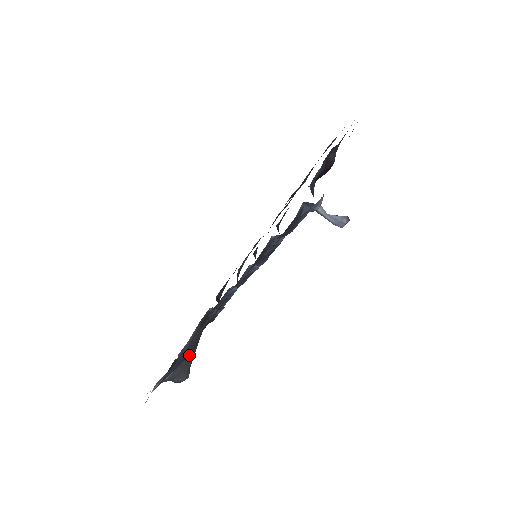
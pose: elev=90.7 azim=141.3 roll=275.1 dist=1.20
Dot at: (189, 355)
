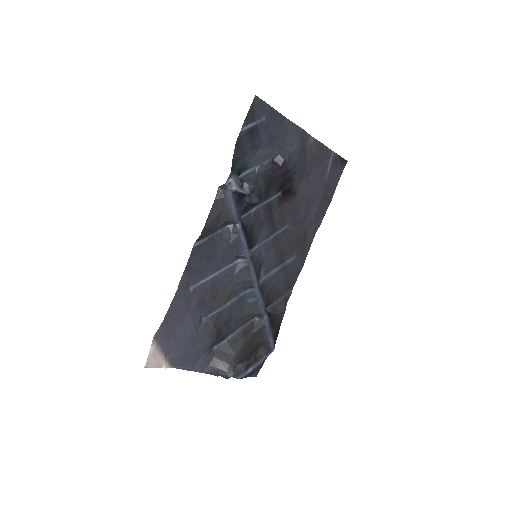
Dot at: (230, 352)
